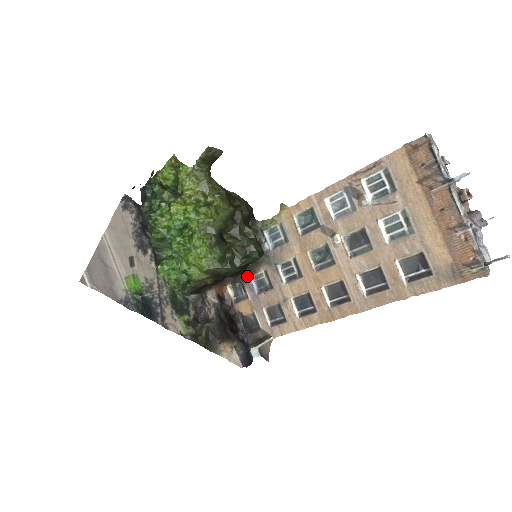
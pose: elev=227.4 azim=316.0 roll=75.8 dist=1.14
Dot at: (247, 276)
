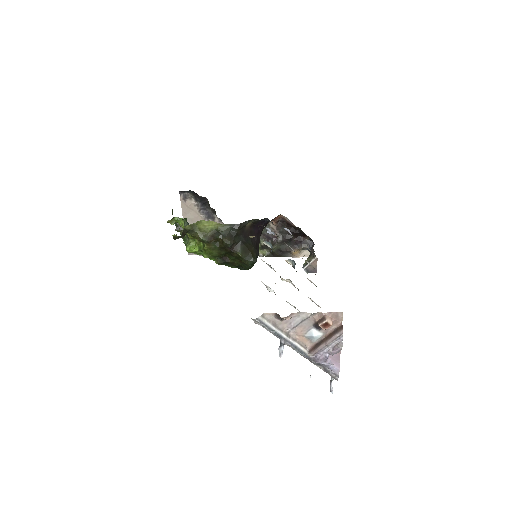
Dot at: occluded
